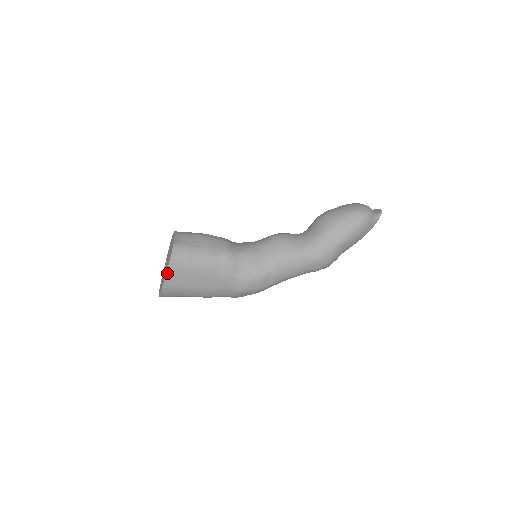
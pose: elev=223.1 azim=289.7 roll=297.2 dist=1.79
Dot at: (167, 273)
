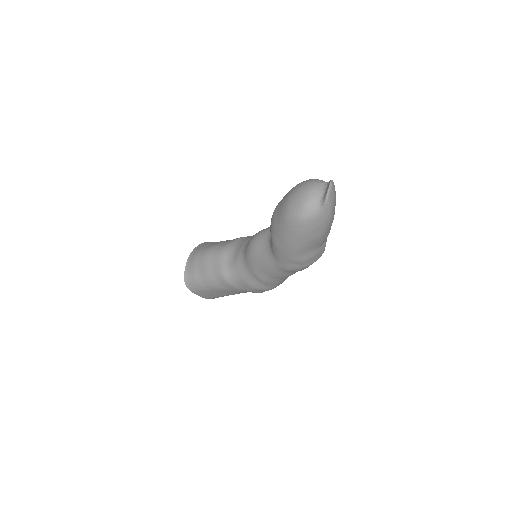
Dot at: (198, 295)
